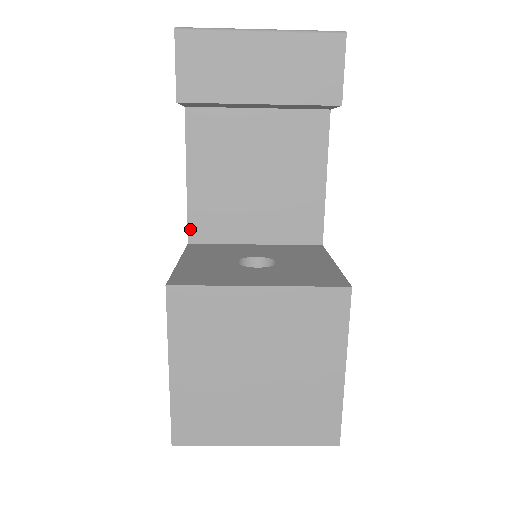
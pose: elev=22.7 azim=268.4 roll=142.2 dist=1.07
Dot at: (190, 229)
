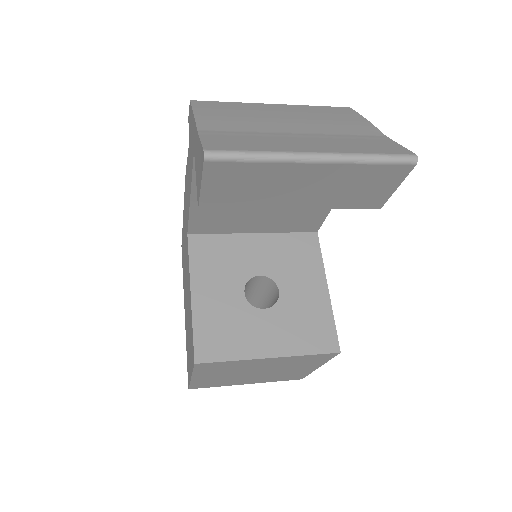
Dot at: (191, 227)
